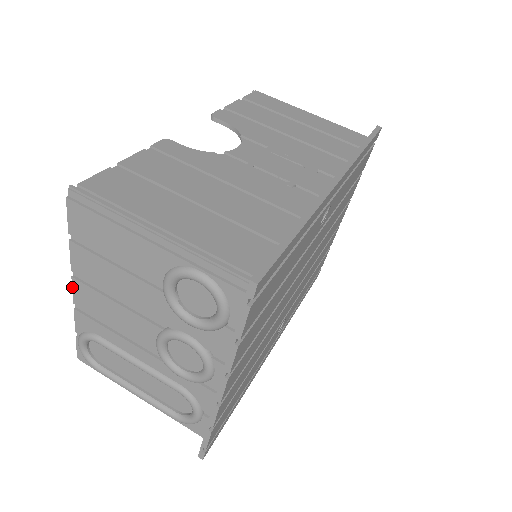
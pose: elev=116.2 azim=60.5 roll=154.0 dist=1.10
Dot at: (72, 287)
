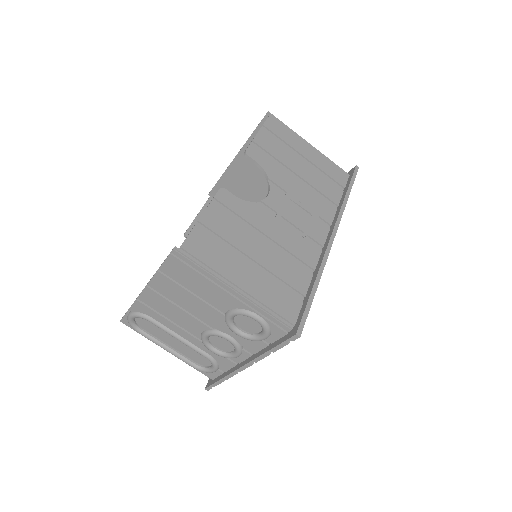
Dot at: (142, 290)
